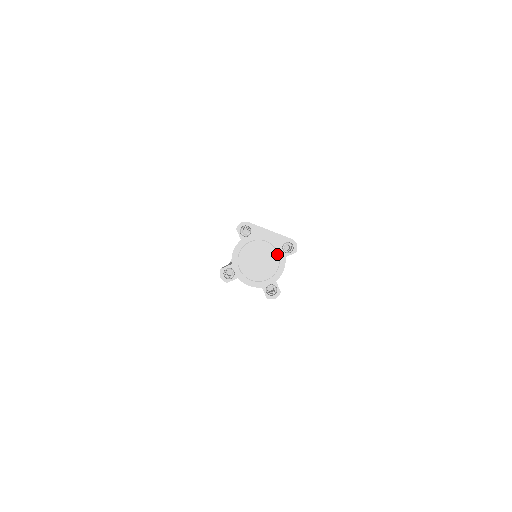
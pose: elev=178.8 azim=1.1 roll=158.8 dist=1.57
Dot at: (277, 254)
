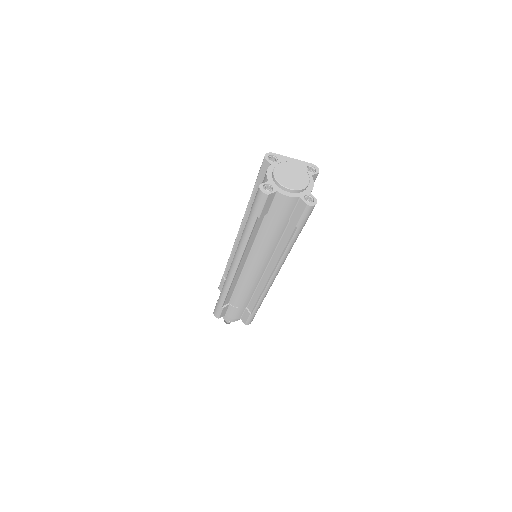
Dot at: (305, 171)
